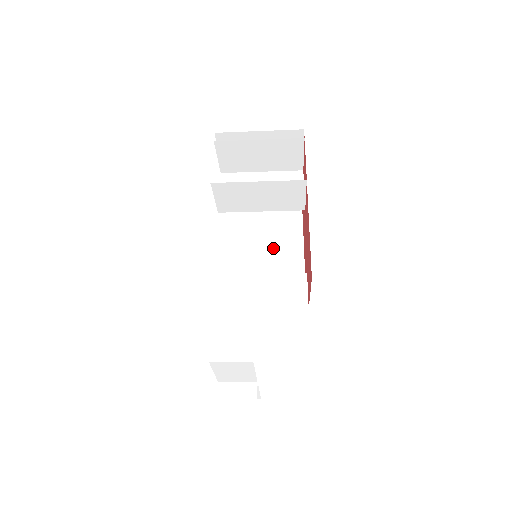
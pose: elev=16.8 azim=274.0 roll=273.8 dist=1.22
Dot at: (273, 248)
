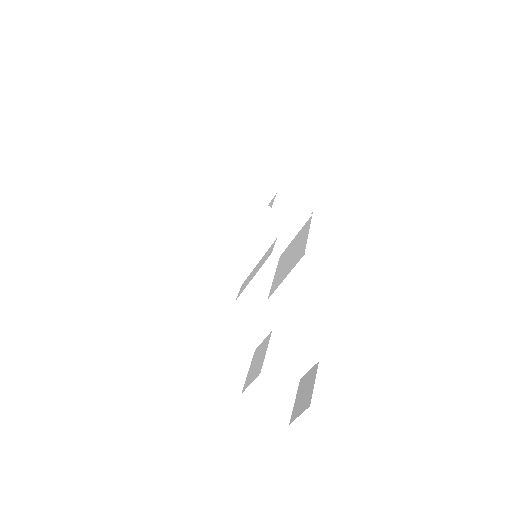
Dot at: (294, 252)
